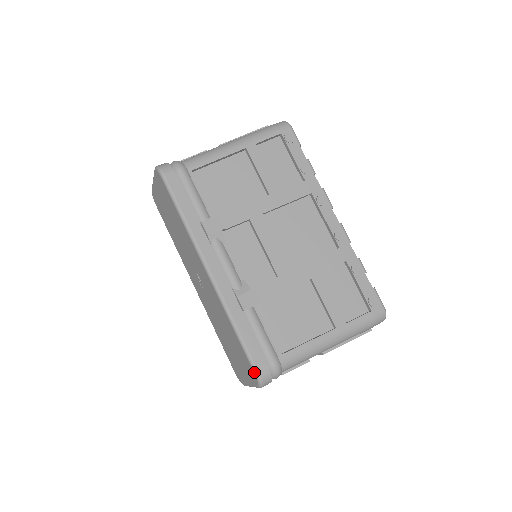
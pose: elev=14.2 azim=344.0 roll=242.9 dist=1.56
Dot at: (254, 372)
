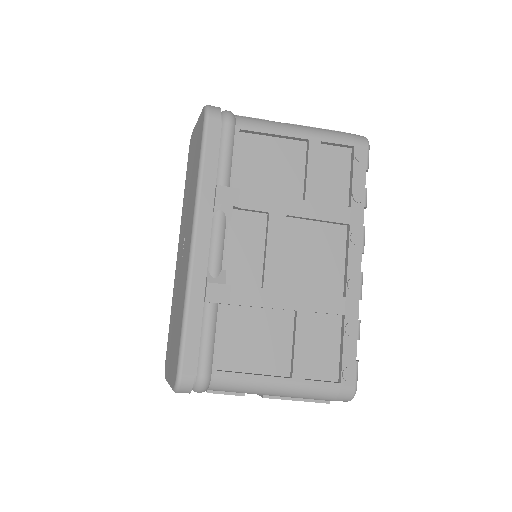
Dot at: (177, 371)
